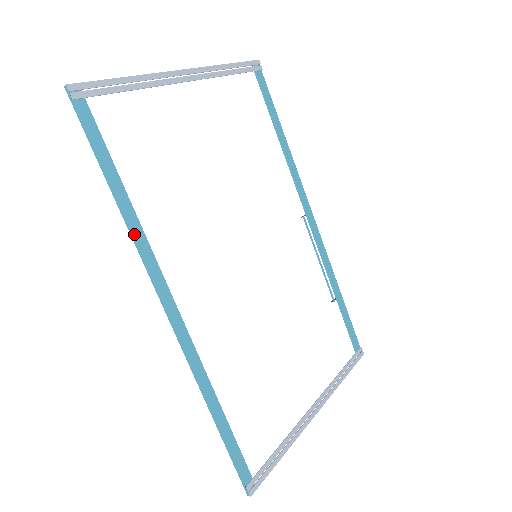
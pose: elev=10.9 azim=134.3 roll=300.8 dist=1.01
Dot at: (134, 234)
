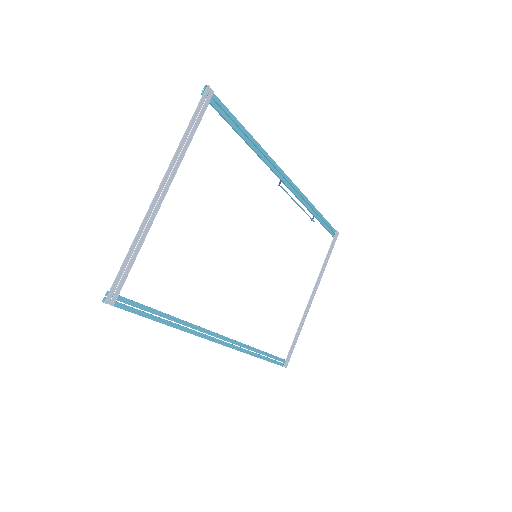
Dot at: (185, 330)
